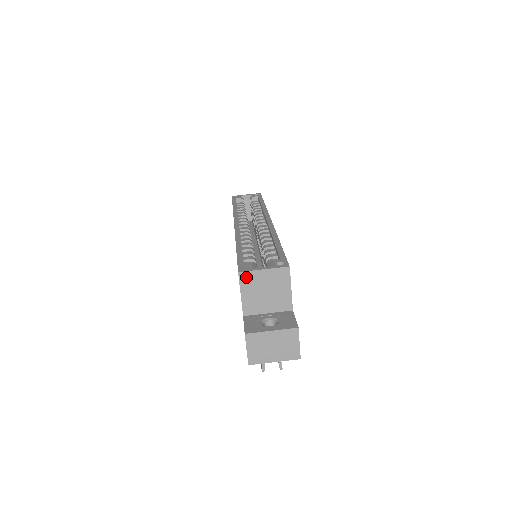
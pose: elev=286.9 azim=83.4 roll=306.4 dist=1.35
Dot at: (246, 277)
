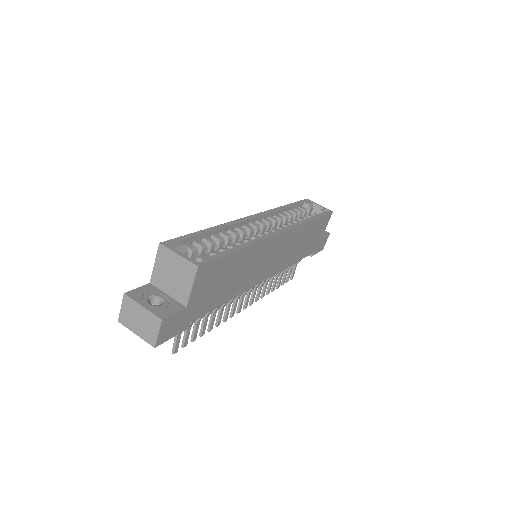
Dot at: (163, 251)
